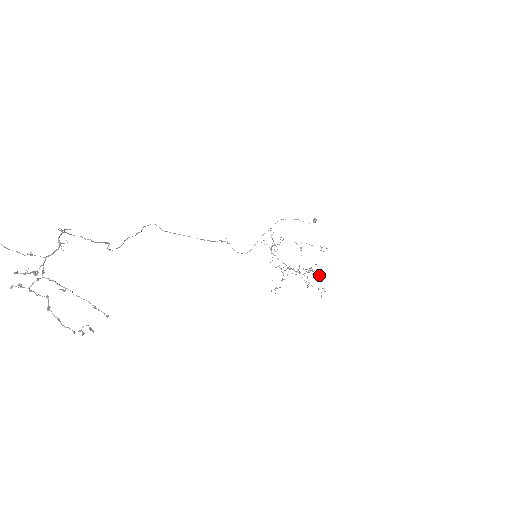
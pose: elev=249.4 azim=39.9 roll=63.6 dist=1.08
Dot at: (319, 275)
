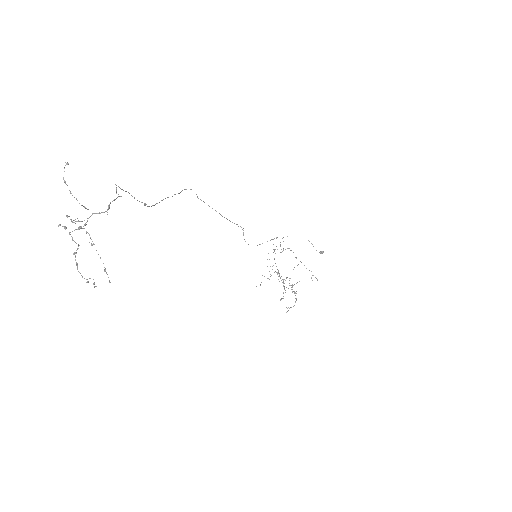
Dot at: occluded
